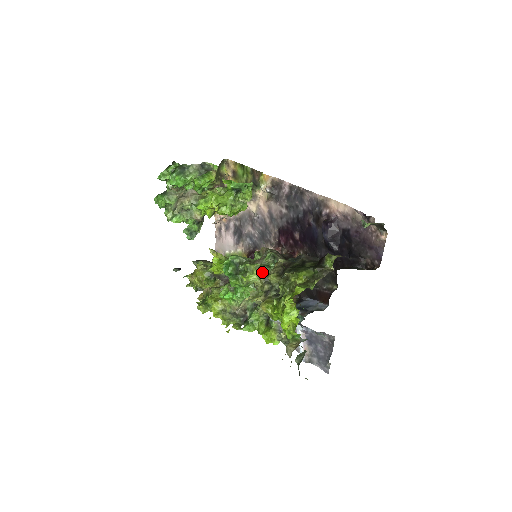
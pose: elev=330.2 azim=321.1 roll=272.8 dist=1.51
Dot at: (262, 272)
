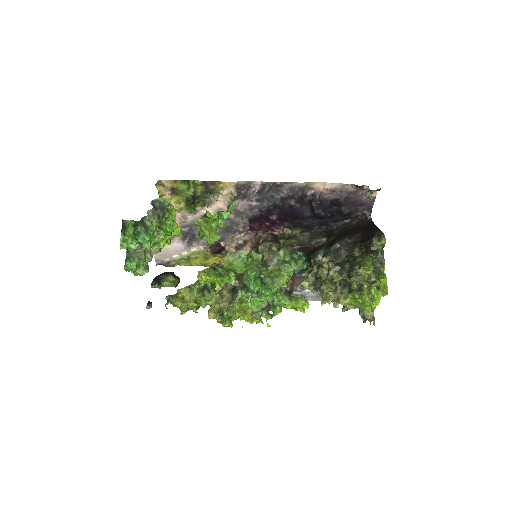
Dot at: (289, 270)
